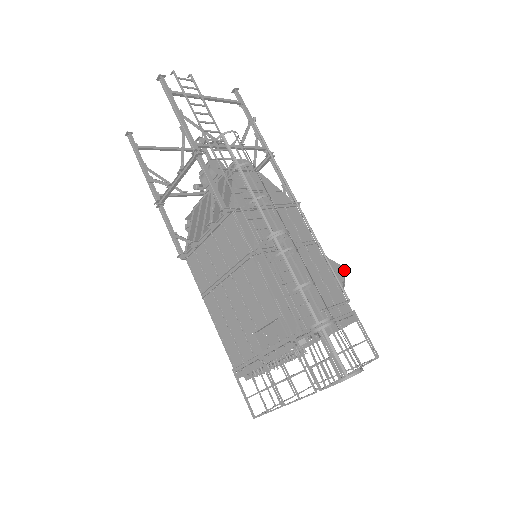
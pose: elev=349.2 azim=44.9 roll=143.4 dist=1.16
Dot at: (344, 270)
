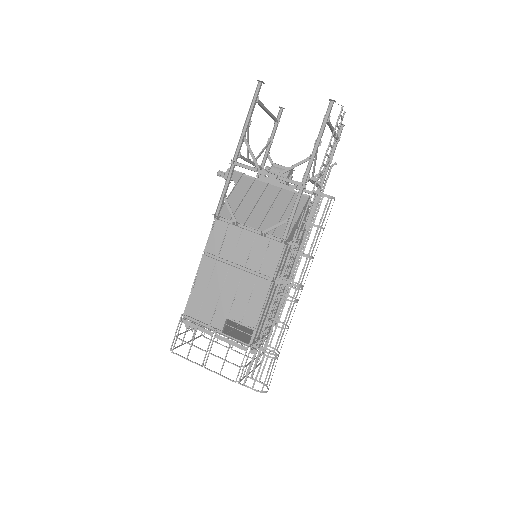
Dot at: occluded
